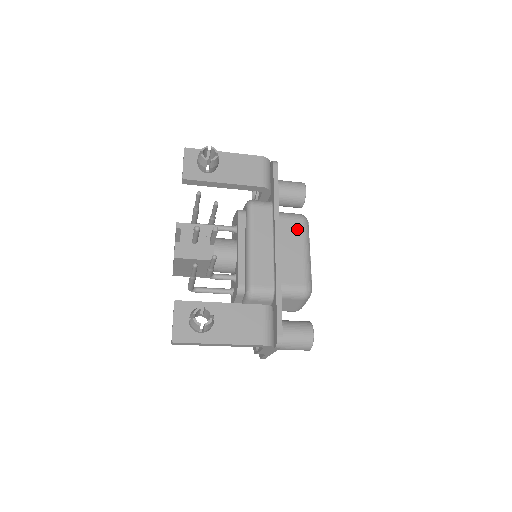
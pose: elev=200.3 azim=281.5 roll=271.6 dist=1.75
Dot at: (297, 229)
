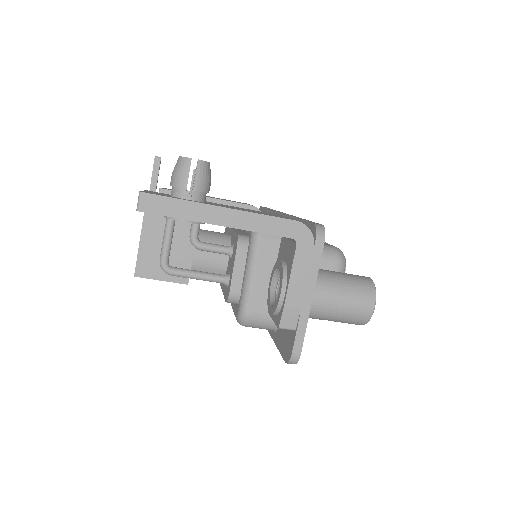
Dot at: occluded
